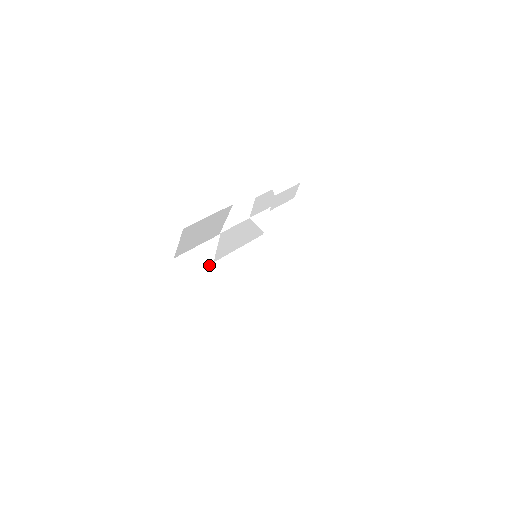
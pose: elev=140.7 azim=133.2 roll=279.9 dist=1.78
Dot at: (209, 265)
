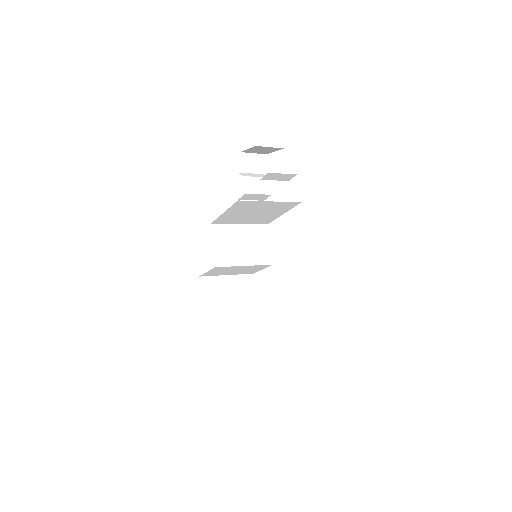
Dot at: occluded
